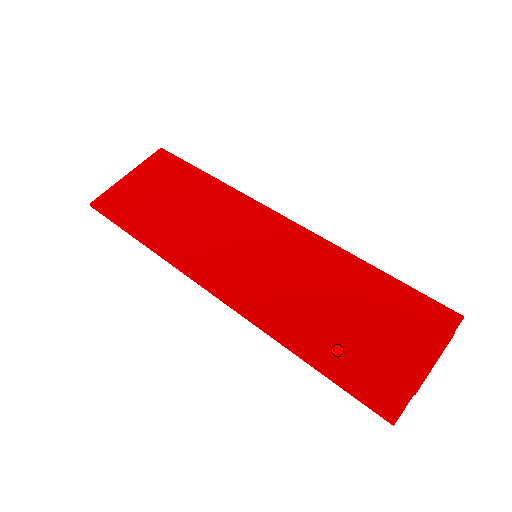
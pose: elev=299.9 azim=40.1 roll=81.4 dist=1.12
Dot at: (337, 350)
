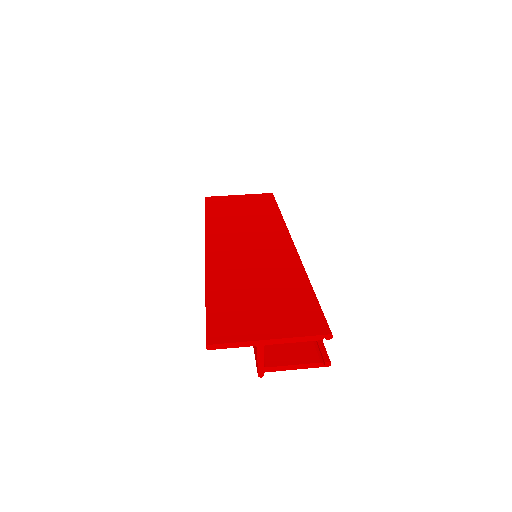
Dot at: (228, 301)
